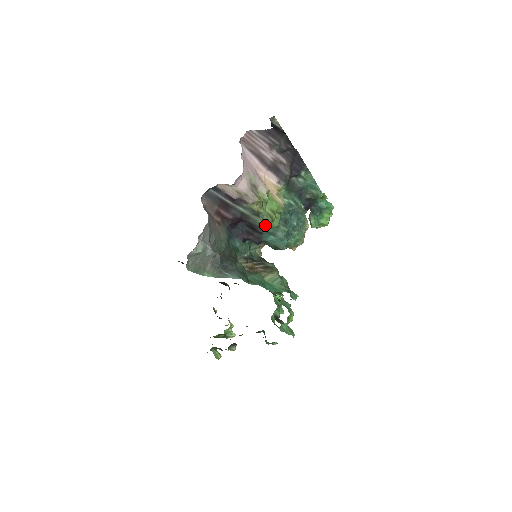
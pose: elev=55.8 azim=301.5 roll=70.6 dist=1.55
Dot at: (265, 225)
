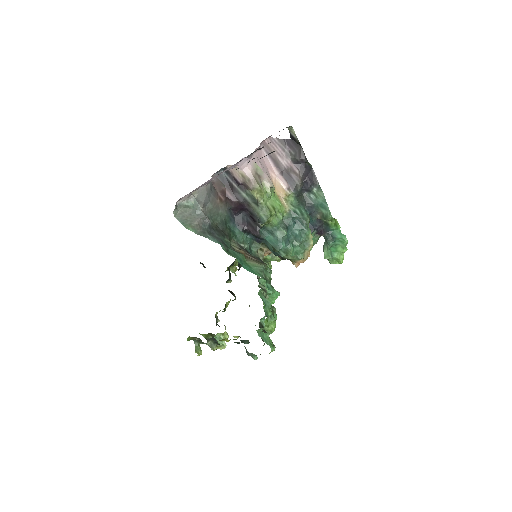
Dot at: (263, 216)
